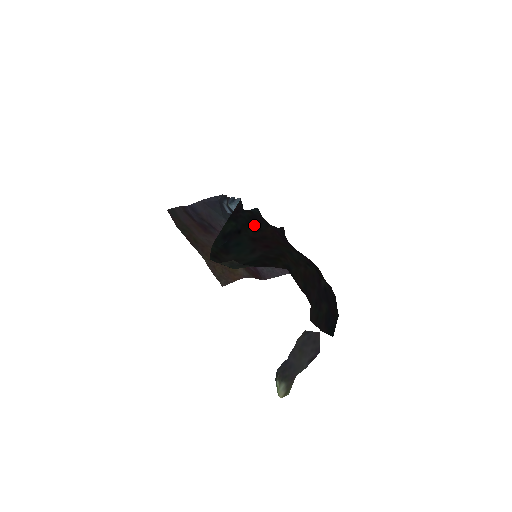
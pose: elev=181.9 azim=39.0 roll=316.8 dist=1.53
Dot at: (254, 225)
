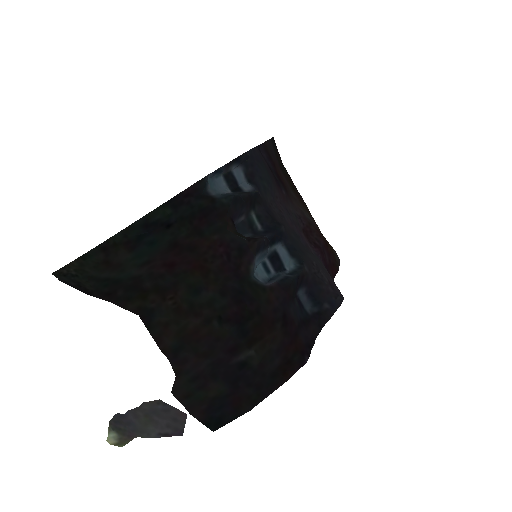
Dot at: (198, 223)
